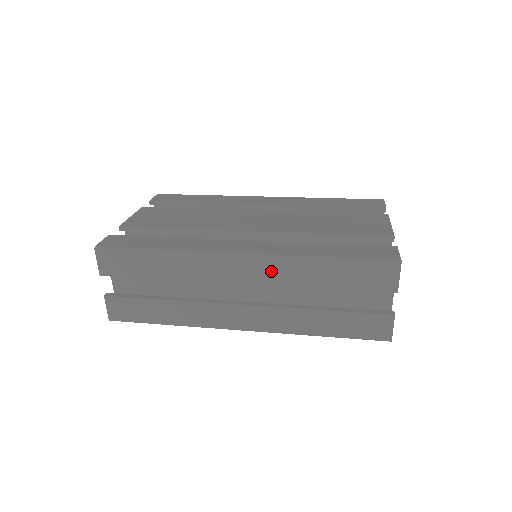
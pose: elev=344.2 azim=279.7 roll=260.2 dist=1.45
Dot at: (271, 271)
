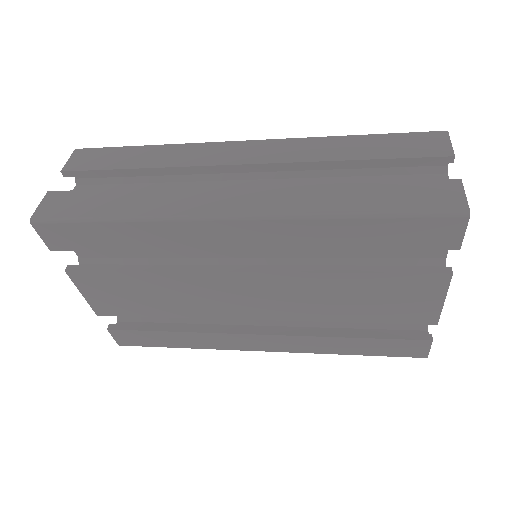
Dot at: (284, 150)
